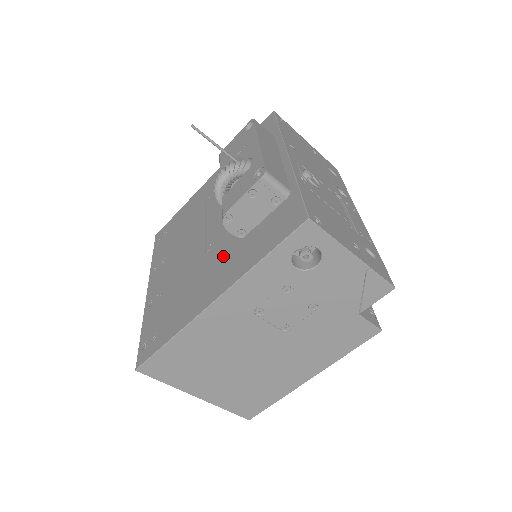
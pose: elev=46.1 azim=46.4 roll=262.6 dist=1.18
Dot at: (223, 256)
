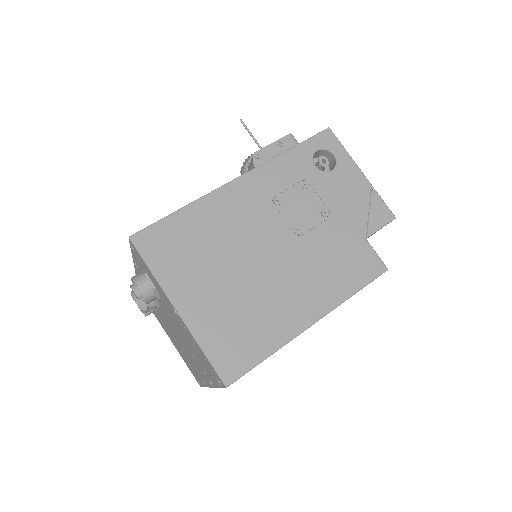
Dot at: occluded
